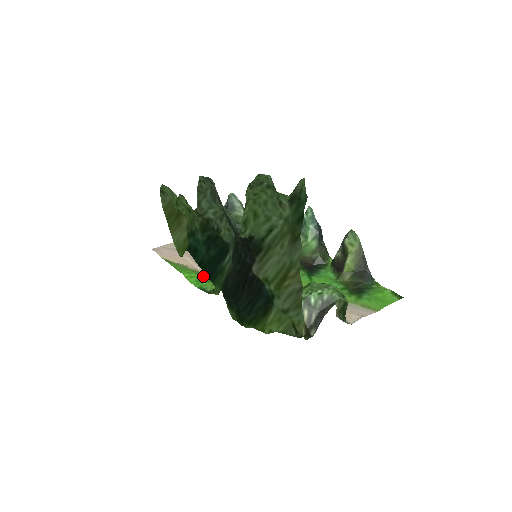
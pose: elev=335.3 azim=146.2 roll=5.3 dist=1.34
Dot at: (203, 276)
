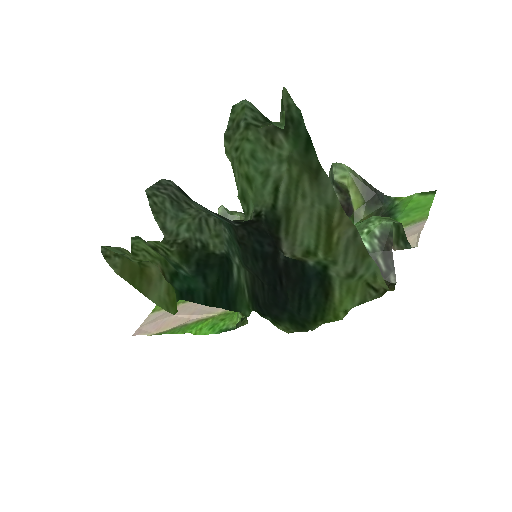
Dot at: (212, 319)
